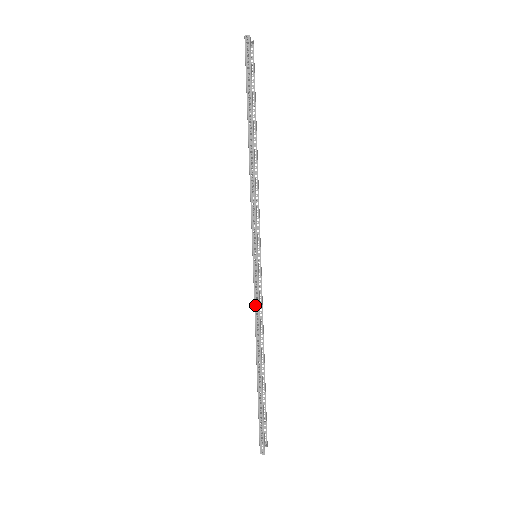
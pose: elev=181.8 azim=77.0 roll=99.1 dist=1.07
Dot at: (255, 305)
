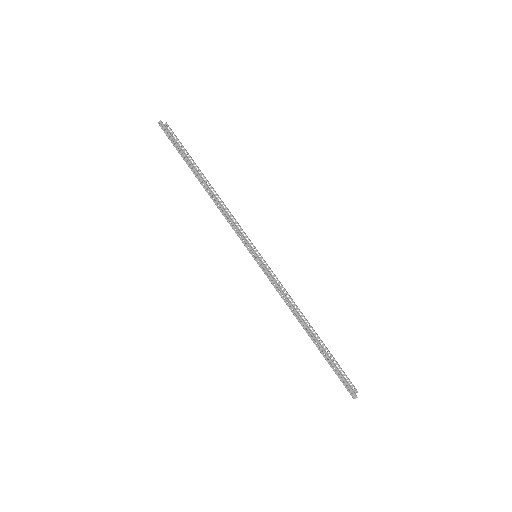
Dot at: (276, 290)
